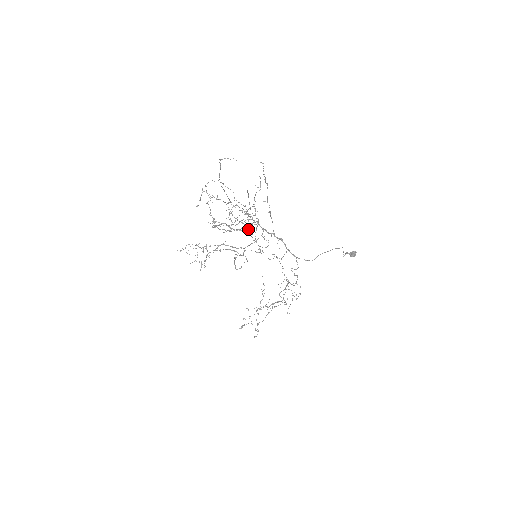
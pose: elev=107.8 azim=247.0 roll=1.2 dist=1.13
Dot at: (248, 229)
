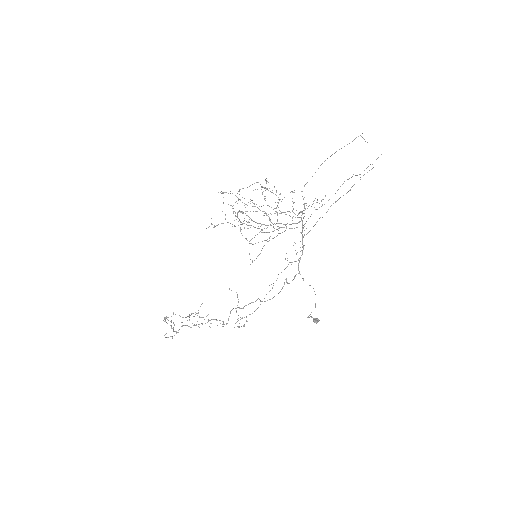
Dot at: occluded
